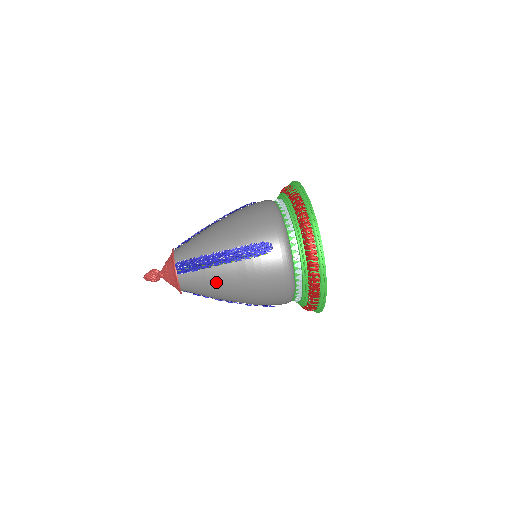
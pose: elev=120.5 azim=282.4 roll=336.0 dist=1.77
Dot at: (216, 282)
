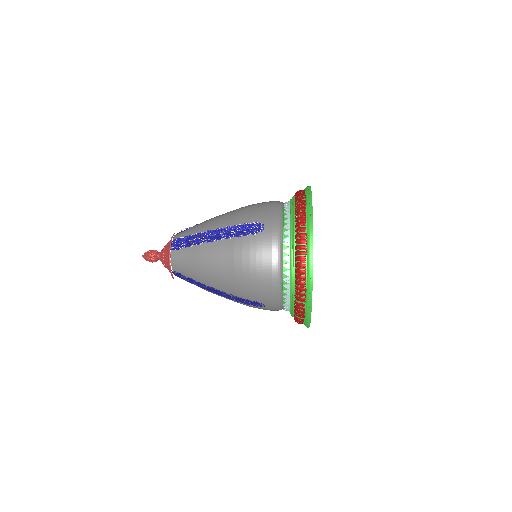
Dot at: (204, 260)
